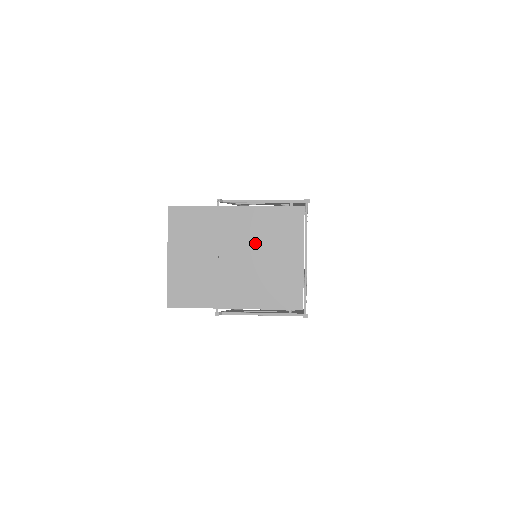
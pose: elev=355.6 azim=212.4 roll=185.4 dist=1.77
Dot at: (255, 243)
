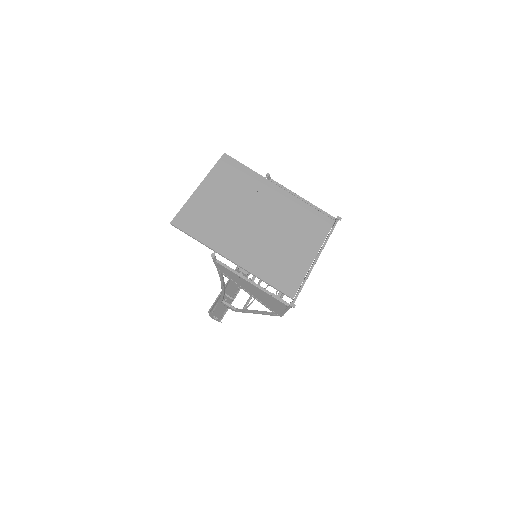
Dot at: (280, 222)
